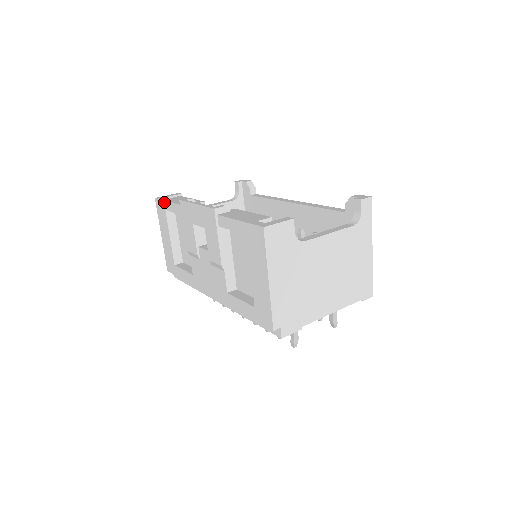
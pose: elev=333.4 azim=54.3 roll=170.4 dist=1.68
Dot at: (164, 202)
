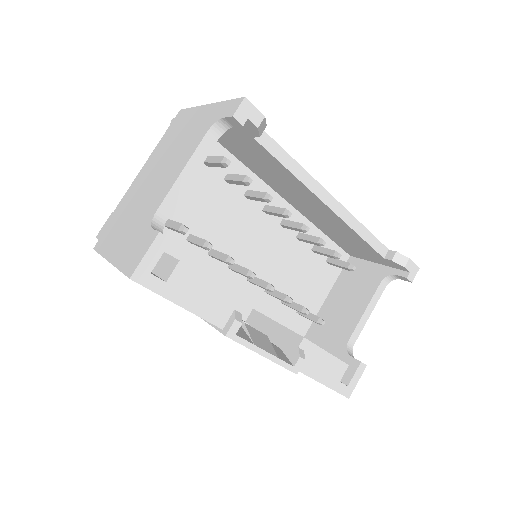
Dot at: occluded
